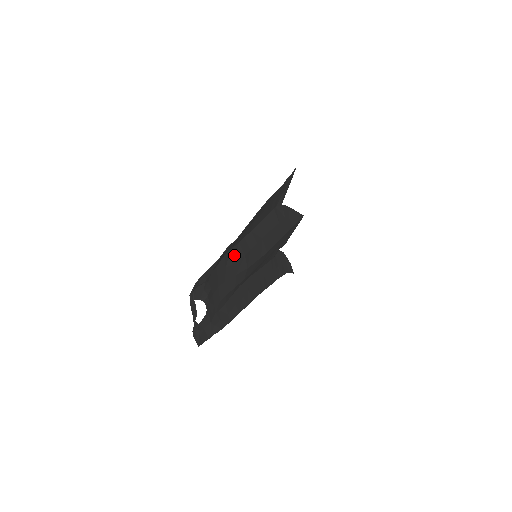
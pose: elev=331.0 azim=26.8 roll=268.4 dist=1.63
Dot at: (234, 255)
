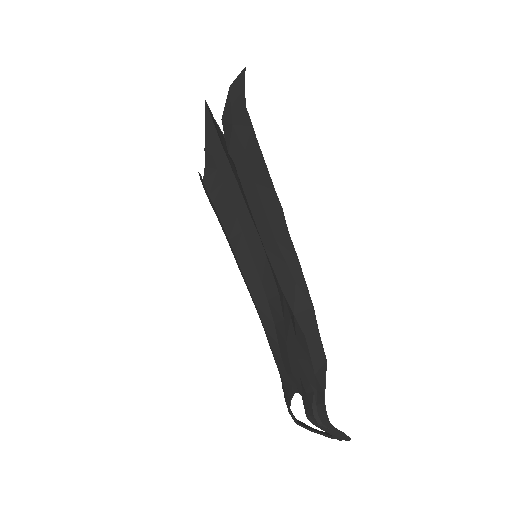
Dot at: (291, 312)
